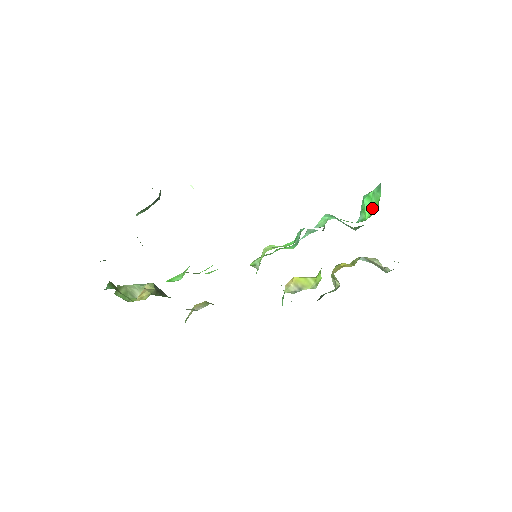
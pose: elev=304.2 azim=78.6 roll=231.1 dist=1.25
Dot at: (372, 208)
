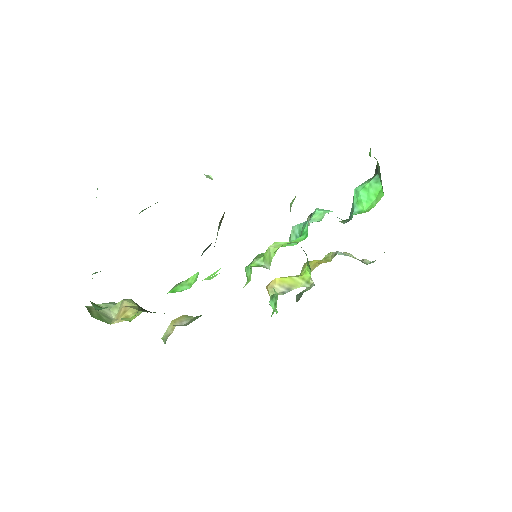
Dot at: (371, 199)
